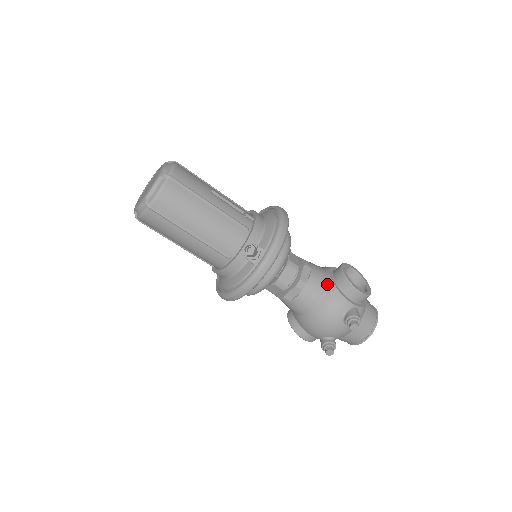
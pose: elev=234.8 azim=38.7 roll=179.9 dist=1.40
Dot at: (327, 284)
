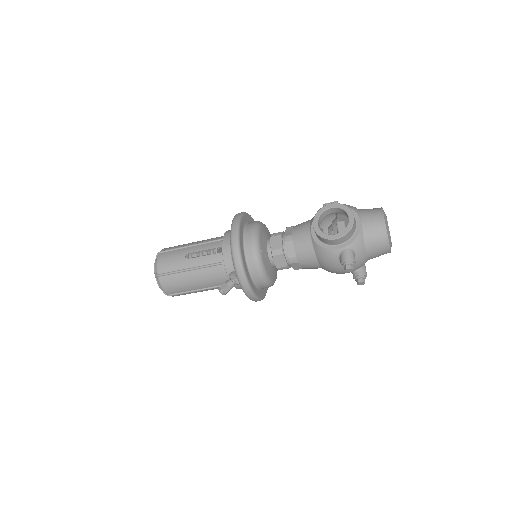
Dot at: (312, 245)
